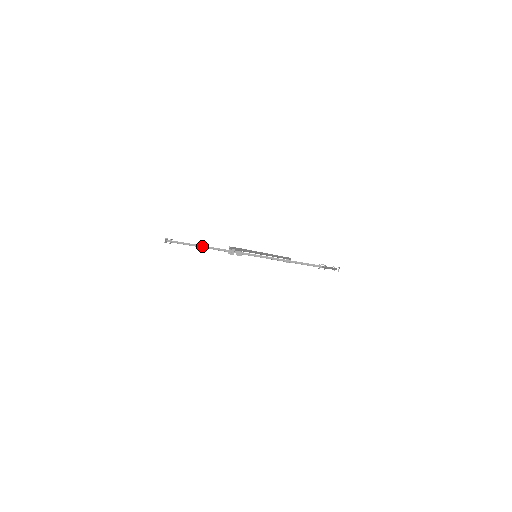
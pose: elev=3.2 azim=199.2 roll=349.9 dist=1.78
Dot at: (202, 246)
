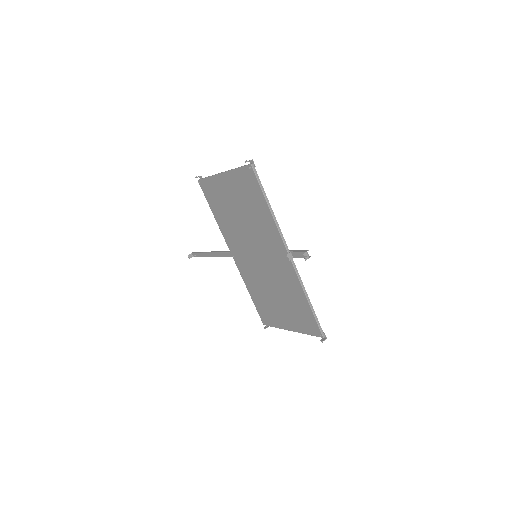
Dot at: (272, 211)
